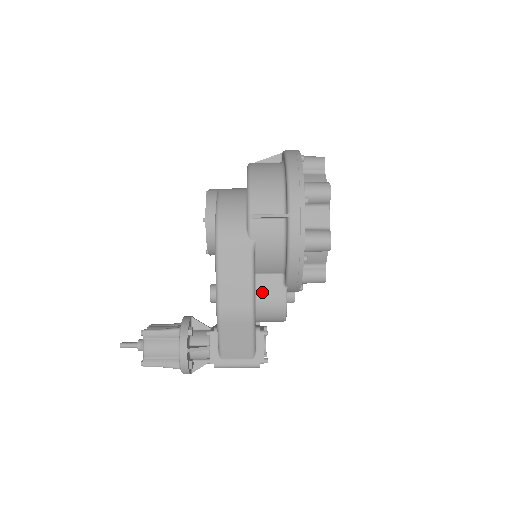
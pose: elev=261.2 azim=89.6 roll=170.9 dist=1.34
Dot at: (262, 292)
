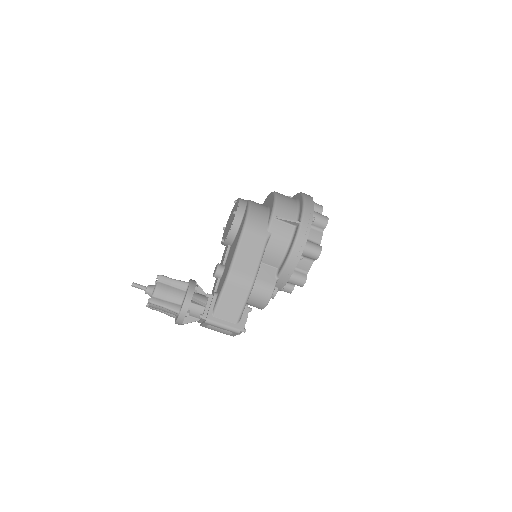
Dot at: (260, 276)
